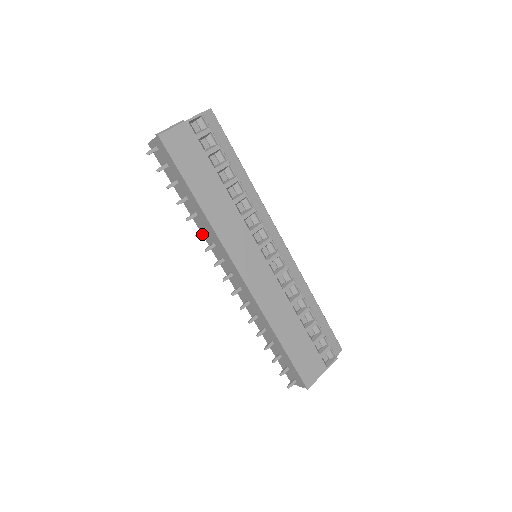
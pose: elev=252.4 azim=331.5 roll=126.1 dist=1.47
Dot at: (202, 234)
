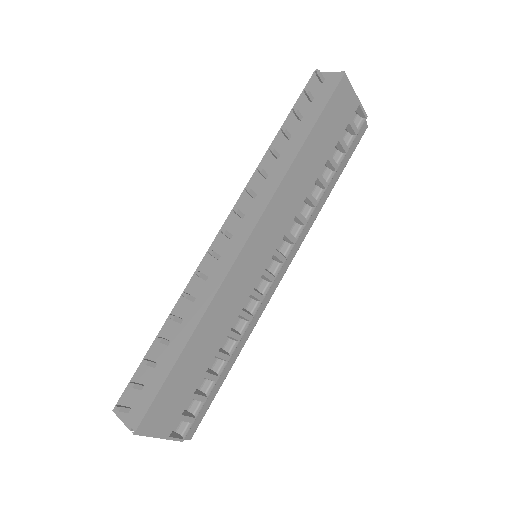
Dot at: (251, 178)
